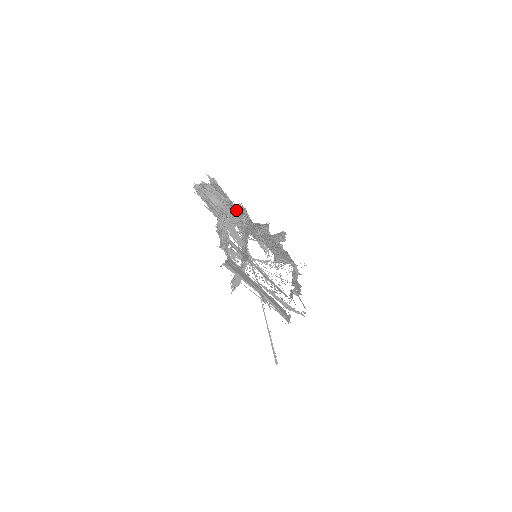
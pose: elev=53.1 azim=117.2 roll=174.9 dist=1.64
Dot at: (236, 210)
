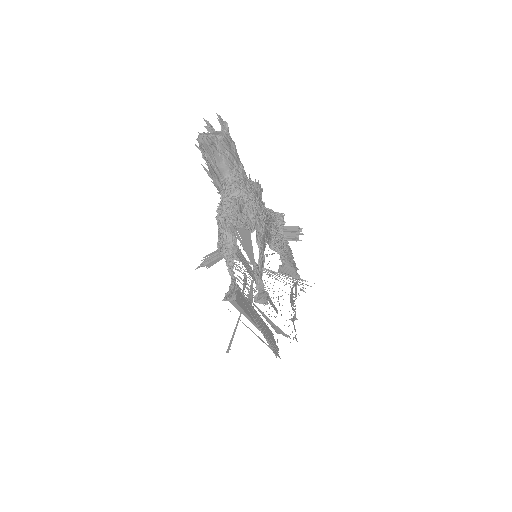
Dot at: (253, 195)
